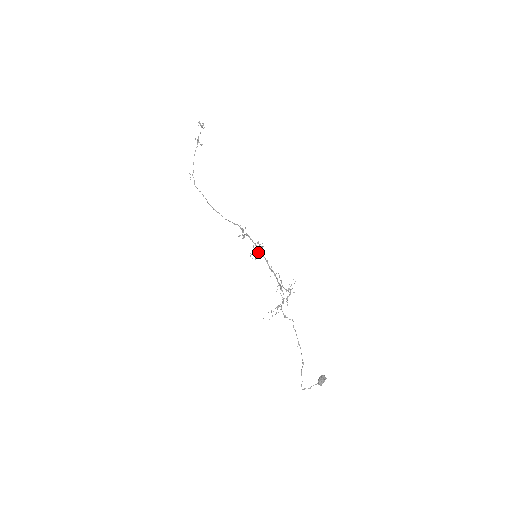
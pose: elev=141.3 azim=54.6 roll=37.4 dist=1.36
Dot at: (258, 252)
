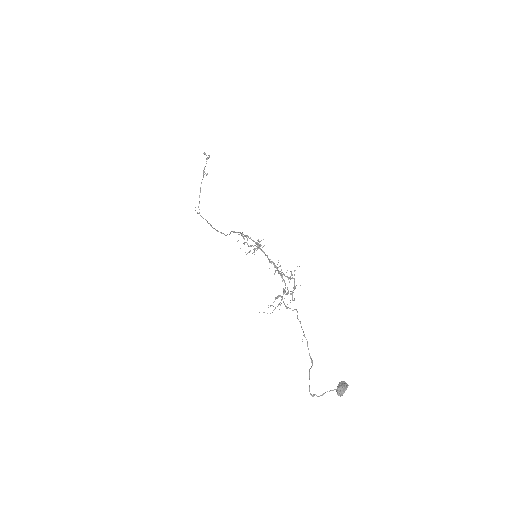
Dot at: (257, 248)
